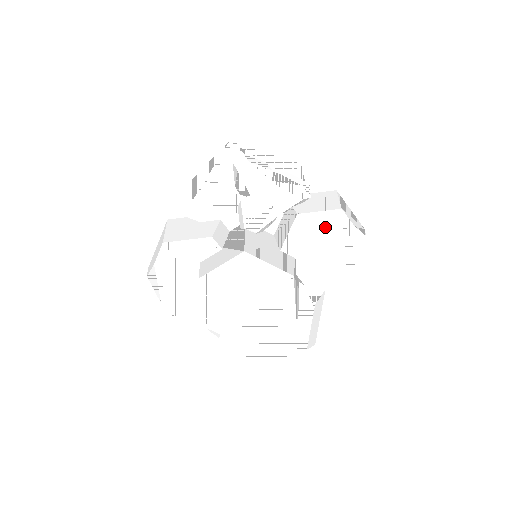
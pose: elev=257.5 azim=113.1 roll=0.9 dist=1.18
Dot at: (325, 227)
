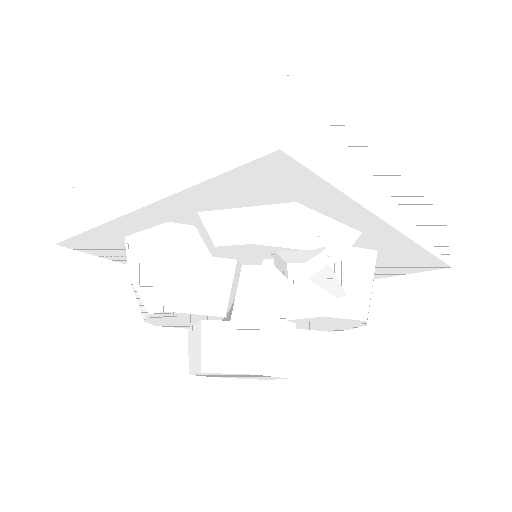
Dot at: (341, 322)
